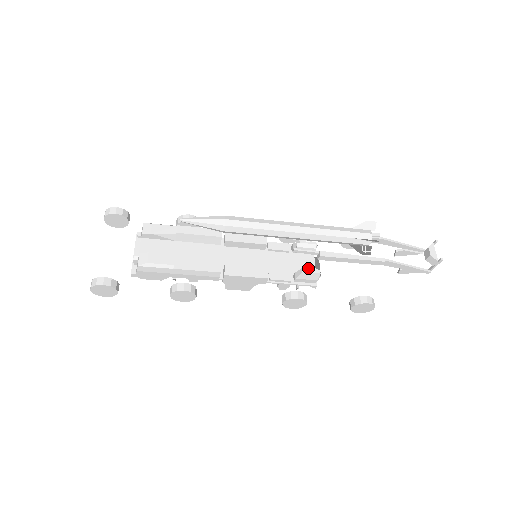
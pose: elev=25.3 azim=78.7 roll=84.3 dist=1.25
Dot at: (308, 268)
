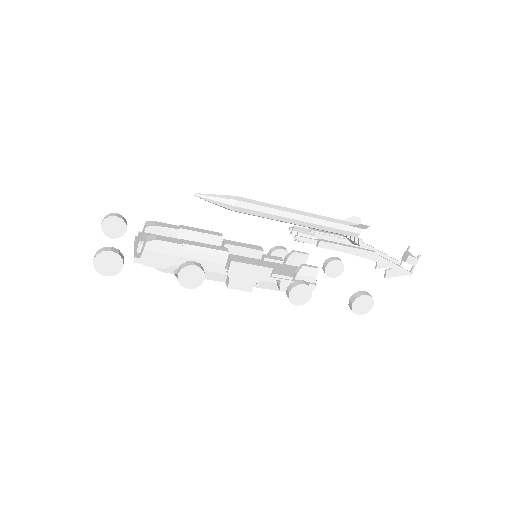
Dot at: occluded
